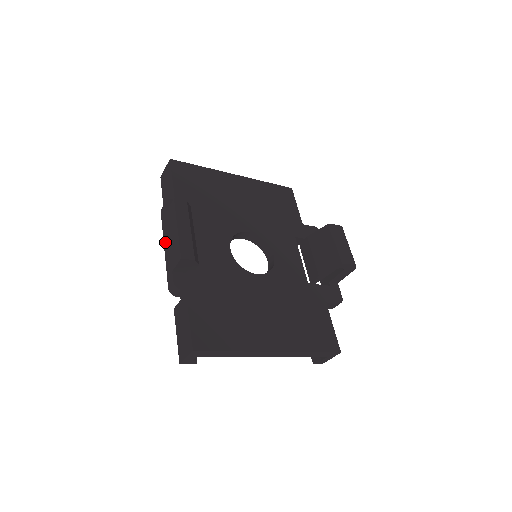
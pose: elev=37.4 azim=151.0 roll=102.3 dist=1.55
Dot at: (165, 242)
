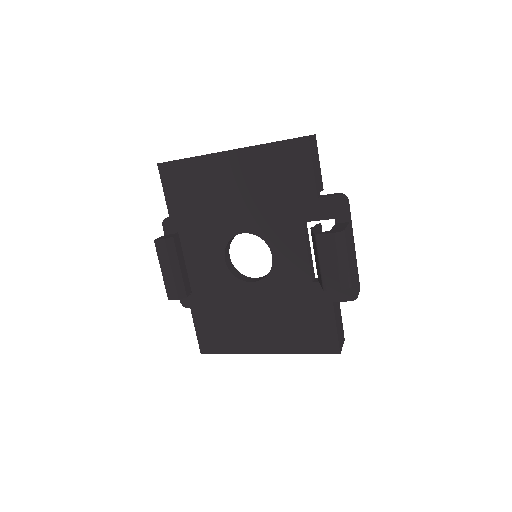
Dot at: occluded
